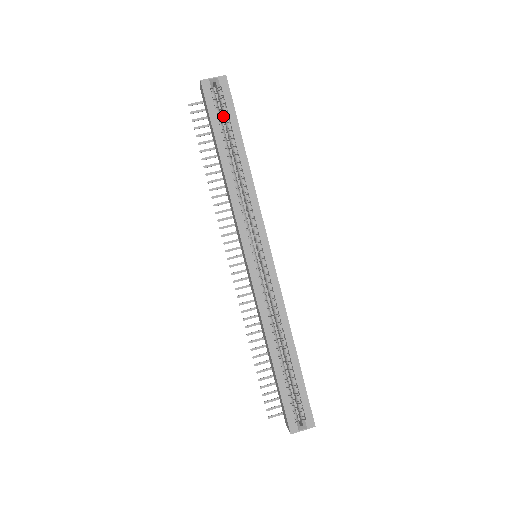
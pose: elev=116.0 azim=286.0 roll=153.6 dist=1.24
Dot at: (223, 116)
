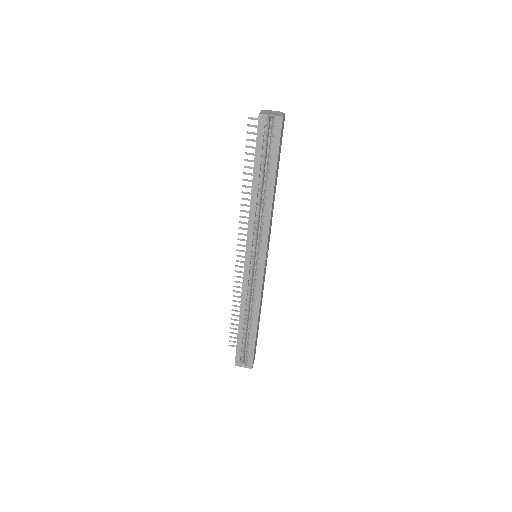
Dot at: occluded
